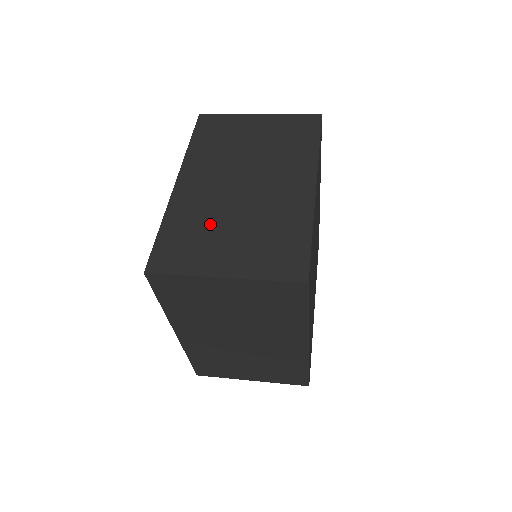
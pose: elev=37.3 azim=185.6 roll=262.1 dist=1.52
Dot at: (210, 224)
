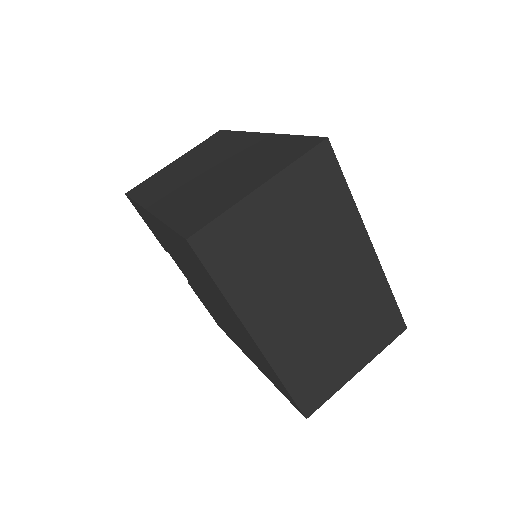
Dot at: (320, 349)
